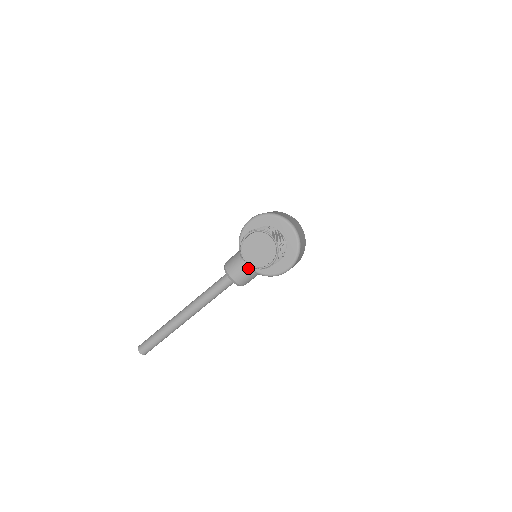
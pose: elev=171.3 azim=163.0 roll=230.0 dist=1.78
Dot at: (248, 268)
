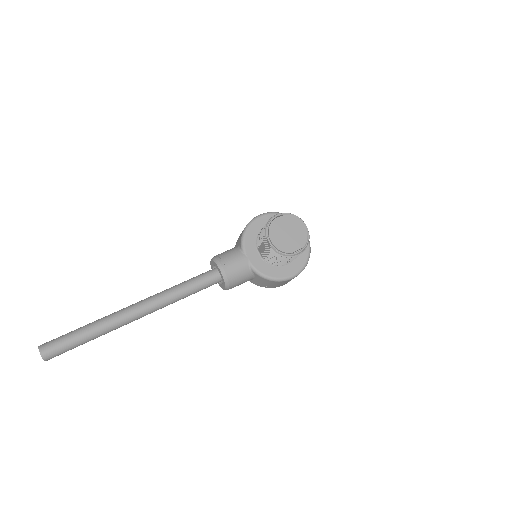
Dot at: (248, 264)
